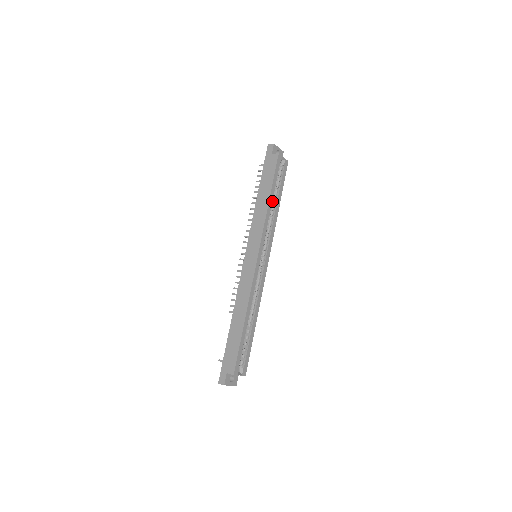
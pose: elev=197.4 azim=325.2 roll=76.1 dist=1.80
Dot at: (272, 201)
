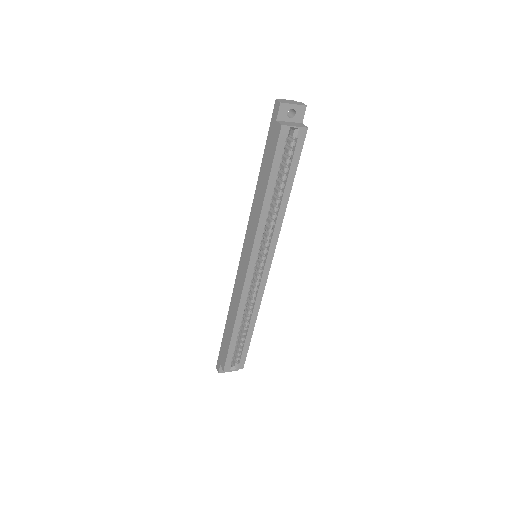
Dot at: (277, 191)
